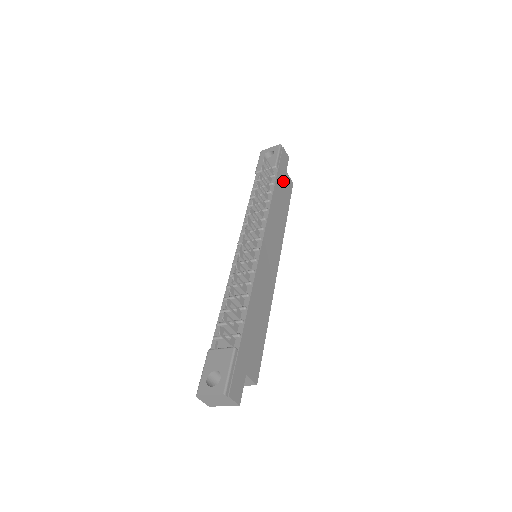
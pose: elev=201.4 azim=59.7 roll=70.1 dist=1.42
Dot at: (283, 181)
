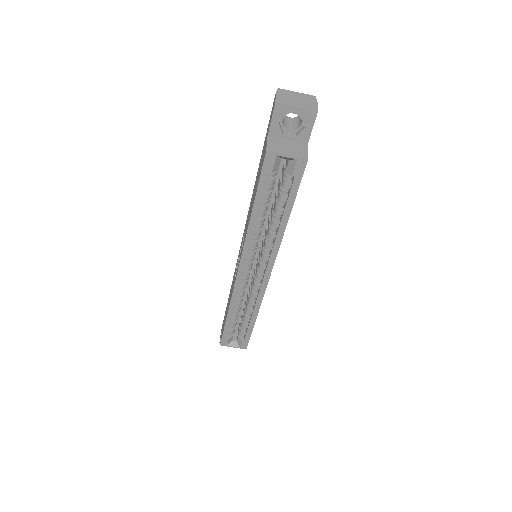
Dot at: occluded
